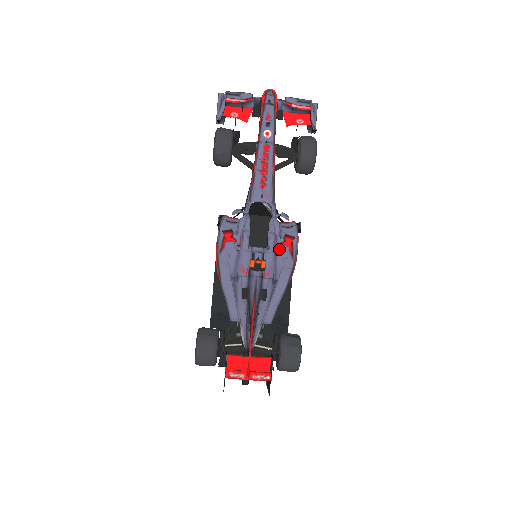
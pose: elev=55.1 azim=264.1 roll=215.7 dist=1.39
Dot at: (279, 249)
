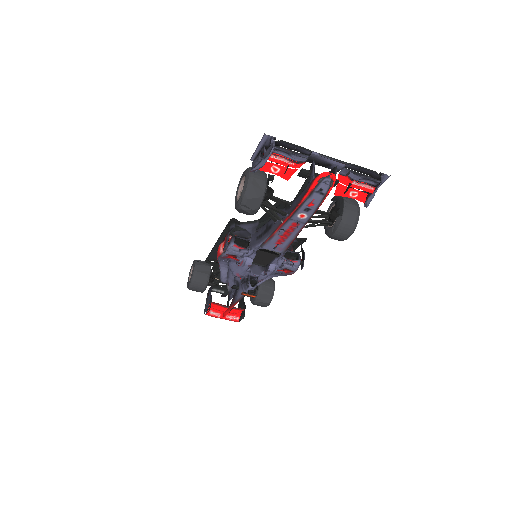
Dot at: (276, 271)
